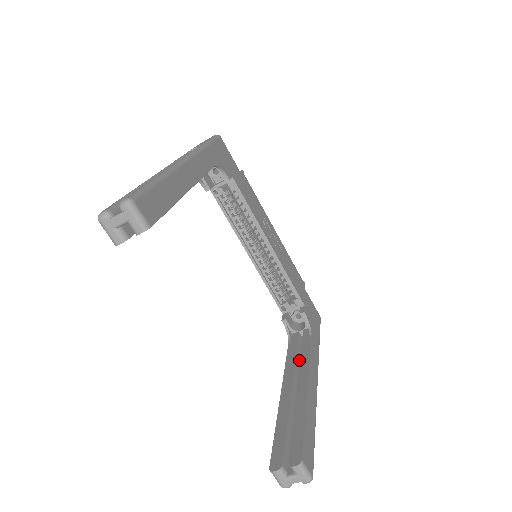
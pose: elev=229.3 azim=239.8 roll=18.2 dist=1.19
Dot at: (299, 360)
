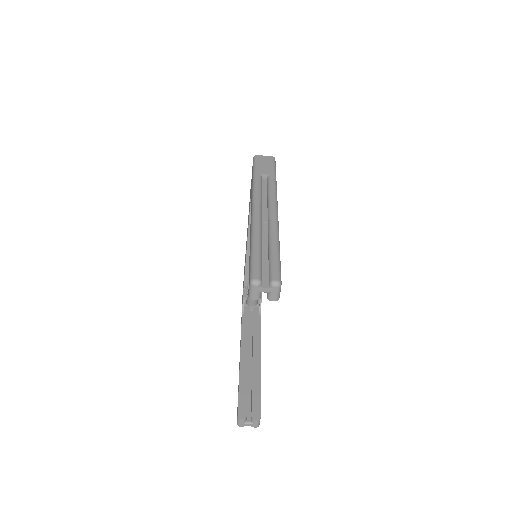
Dot at: (249, 331)
